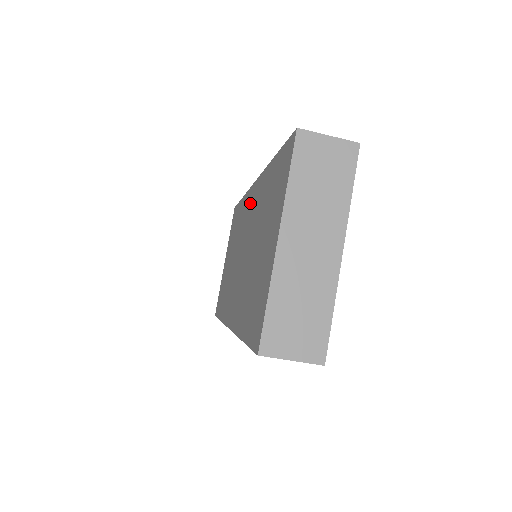
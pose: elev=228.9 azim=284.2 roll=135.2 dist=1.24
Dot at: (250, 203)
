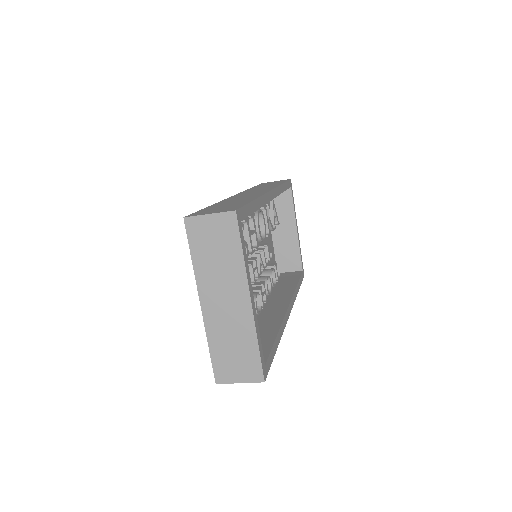
Dot at: occluded
